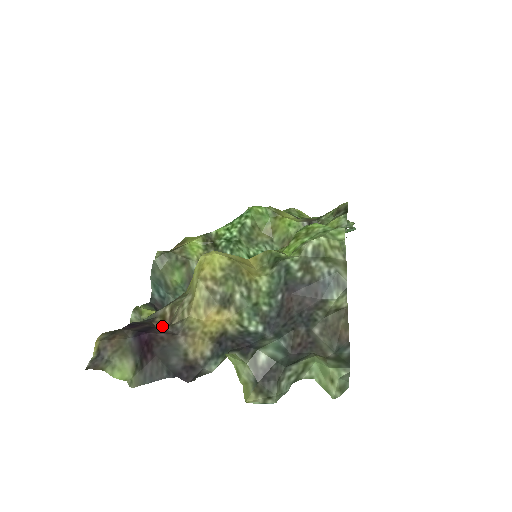
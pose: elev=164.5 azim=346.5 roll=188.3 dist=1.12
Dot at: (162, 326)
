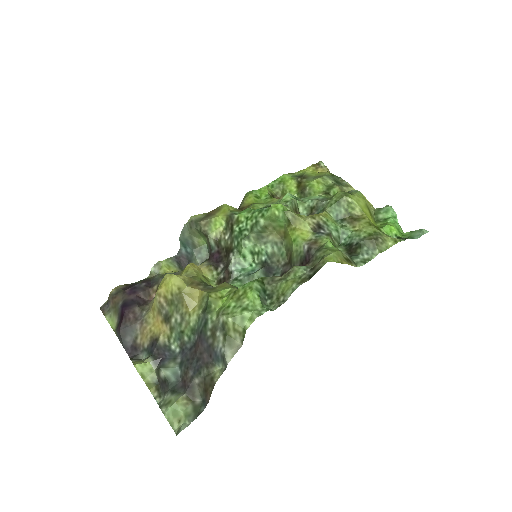
Dot at: (152, 296)
